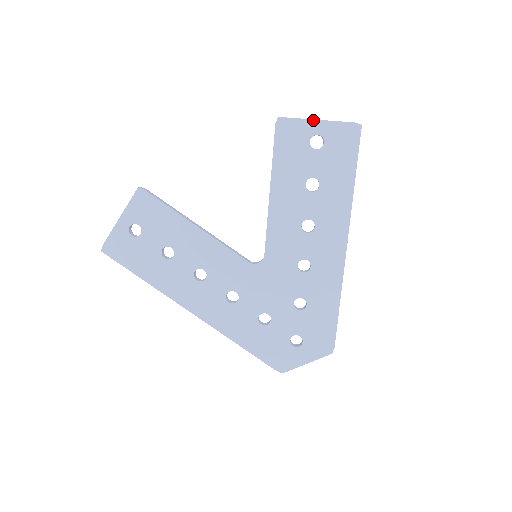
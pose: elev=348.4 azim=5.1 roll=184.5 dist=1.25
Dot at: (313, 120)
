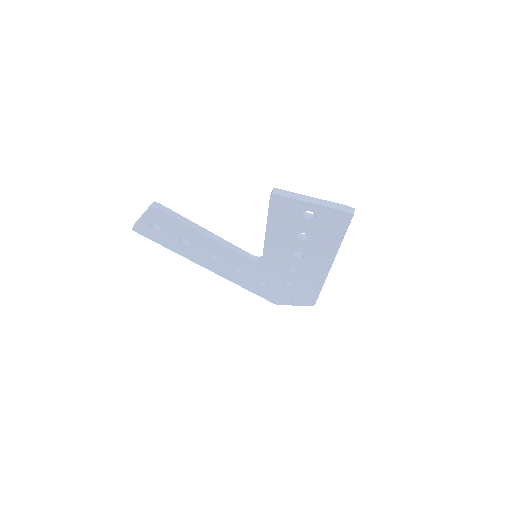
Dot at: (306, 202)
